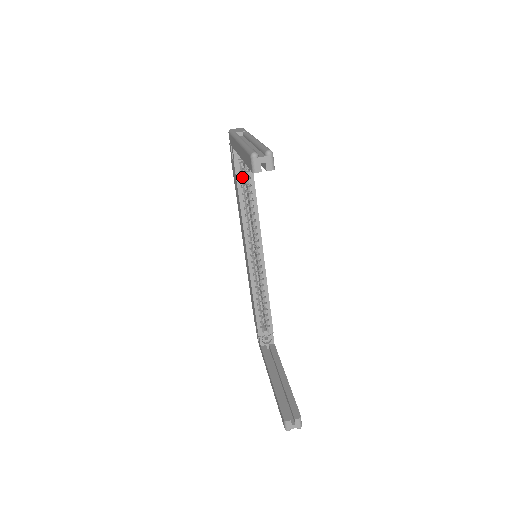
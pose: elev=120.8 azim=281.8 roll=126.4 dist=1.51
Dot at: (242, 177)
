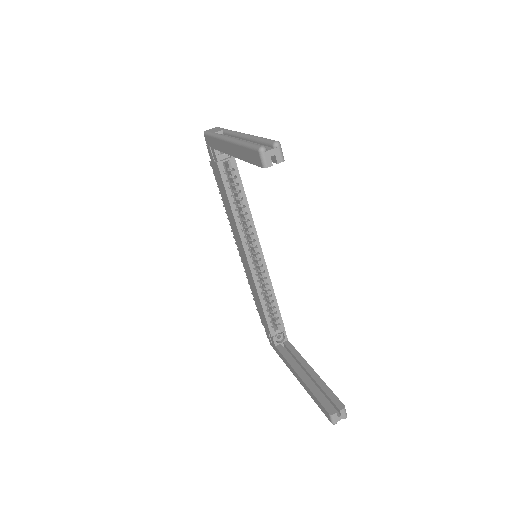
Dot at: (227, 178)
